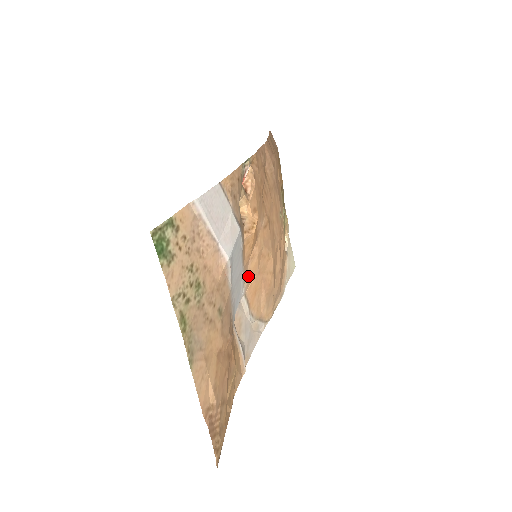
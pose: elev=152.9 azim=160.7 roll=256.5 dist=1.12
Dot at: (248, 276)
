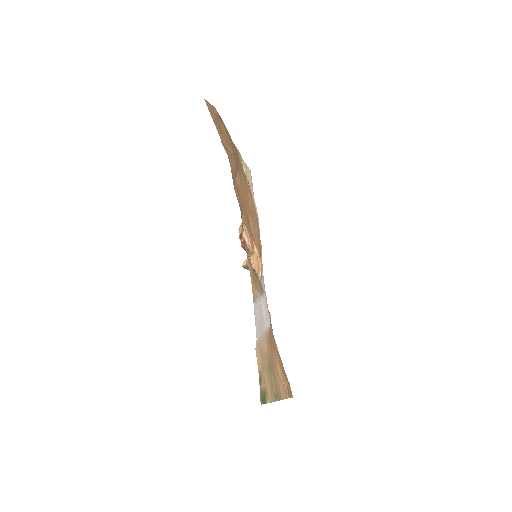
Dot at: occluded
